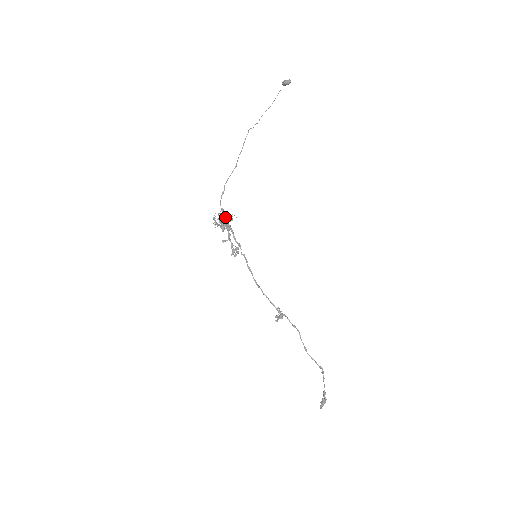
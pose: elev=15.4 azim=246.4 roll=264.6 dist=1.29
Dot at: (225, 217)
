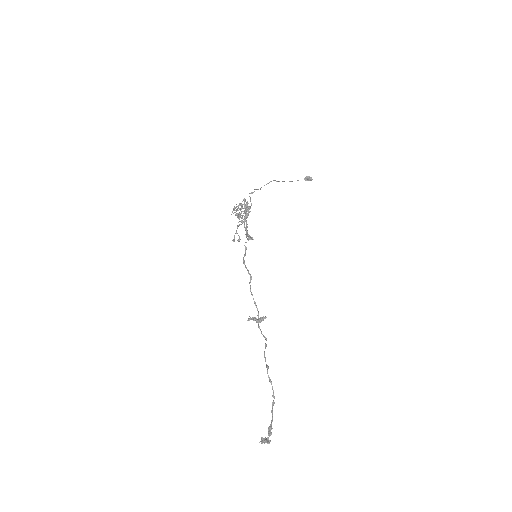
Dot at: occluded
